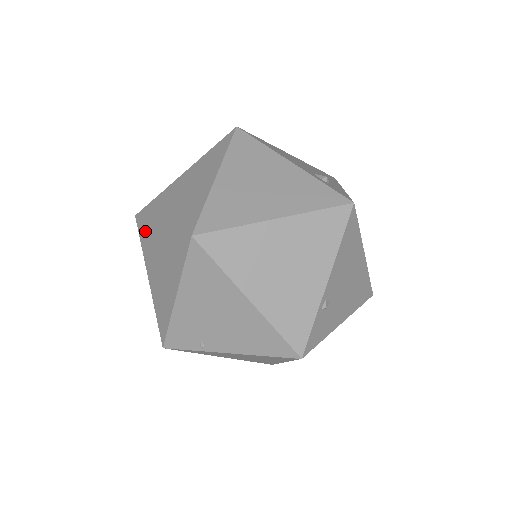
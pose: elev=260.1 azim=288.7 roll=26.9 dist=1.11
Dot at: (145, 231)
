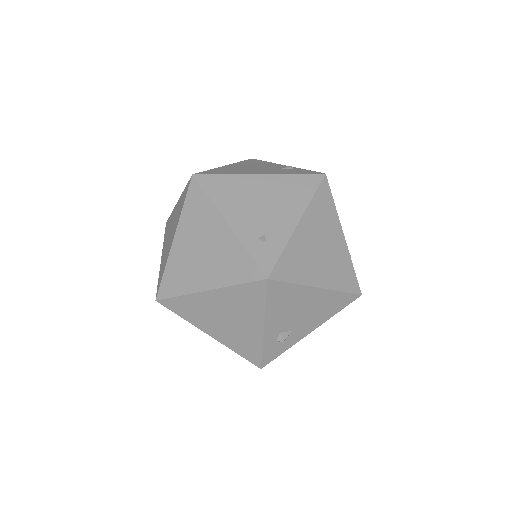
Dot at: (182, 202)
